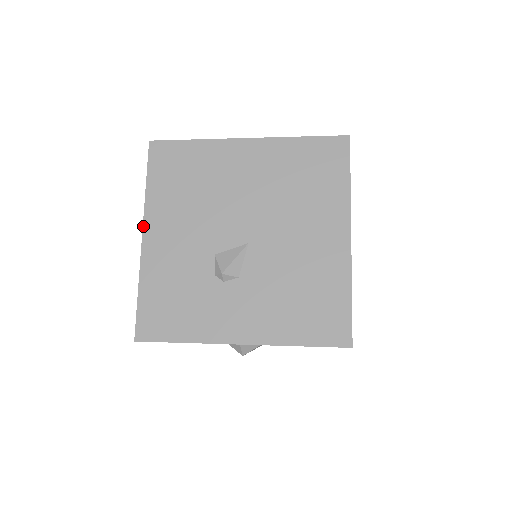
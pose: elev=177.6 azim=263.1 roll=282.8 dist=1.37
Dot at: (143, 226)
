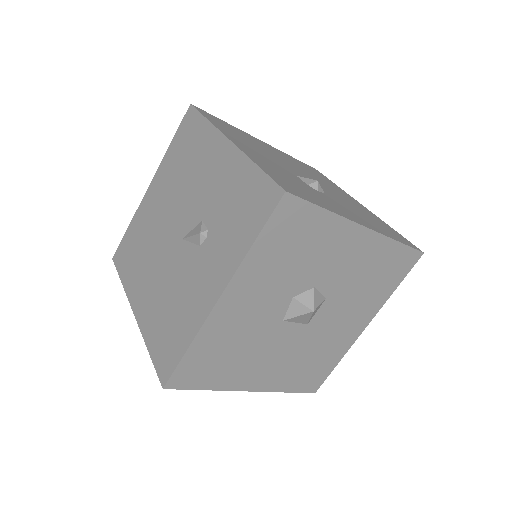
Dot at: (225, 135)
